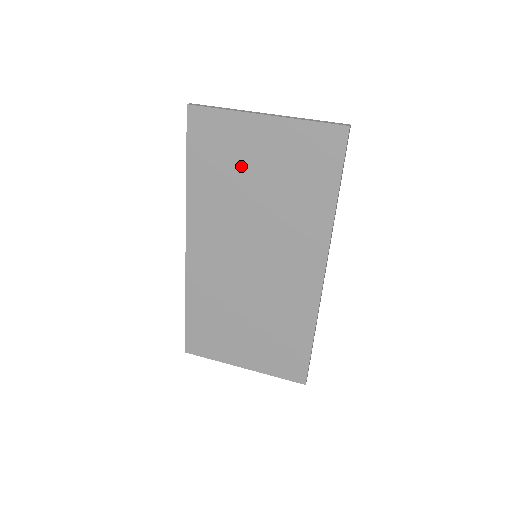
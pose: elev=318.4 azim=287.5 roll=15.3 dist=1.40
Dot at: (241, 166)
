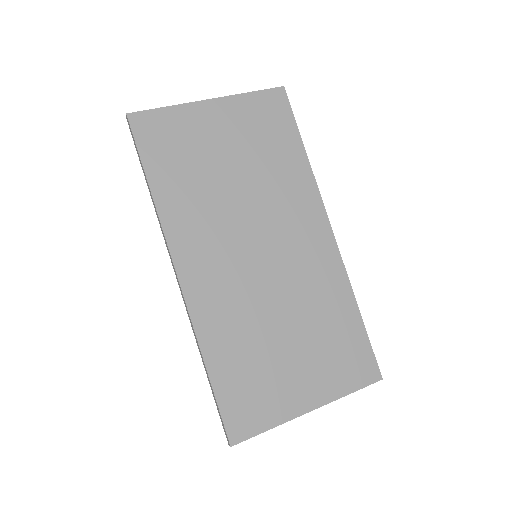
Dot at: (206, 155)
